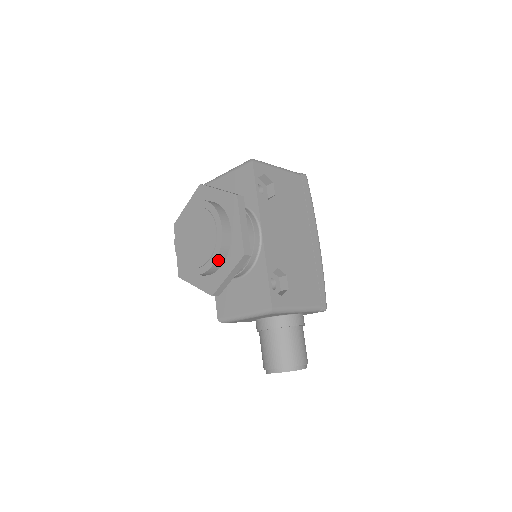
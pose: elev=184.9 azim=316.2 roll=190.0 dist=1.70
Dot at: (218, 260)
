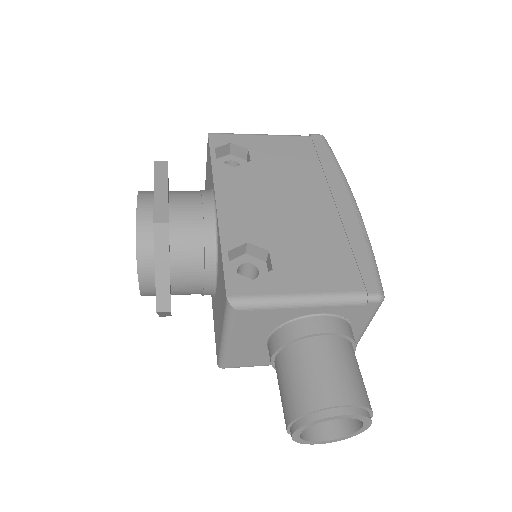
Dot at: (142, 252)
